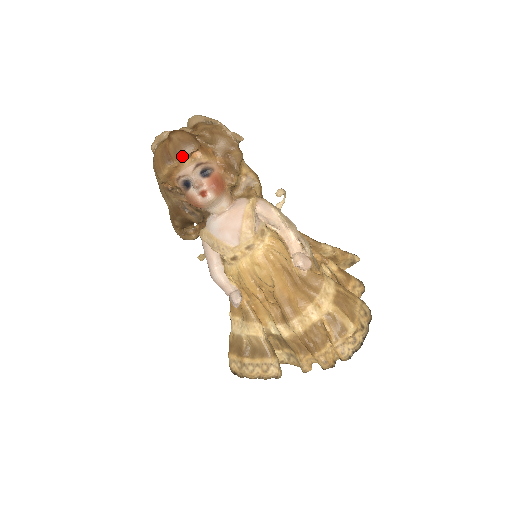
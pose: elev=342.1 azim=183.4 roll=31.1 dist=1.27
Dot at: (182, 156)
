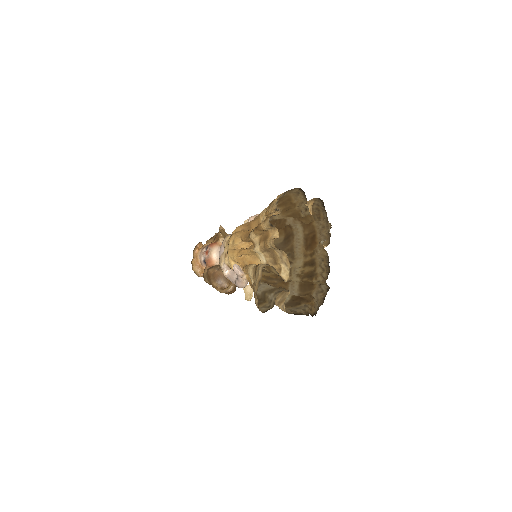
Dot at: (194, 251)
